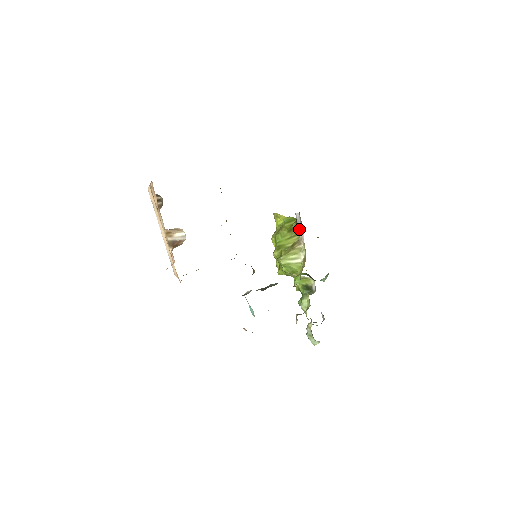
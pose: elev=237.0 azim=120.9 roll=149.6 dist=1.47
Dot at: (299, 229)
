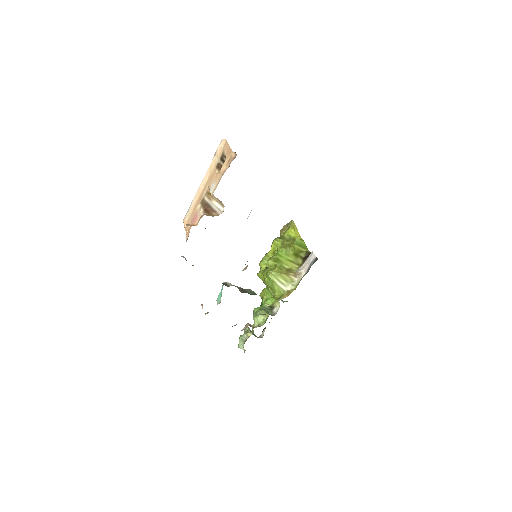
Dot at: (304, 264)
